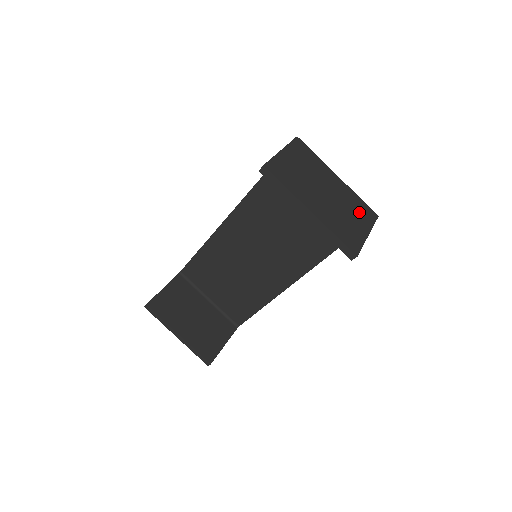
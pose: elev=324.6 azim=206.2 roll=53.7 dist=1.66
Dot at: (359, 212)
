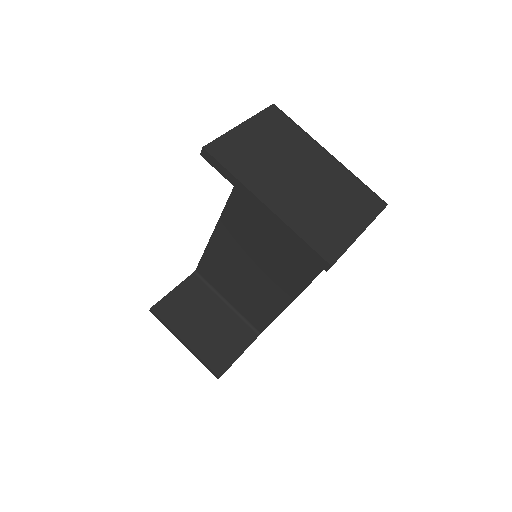
Dot at: (353, 201)
